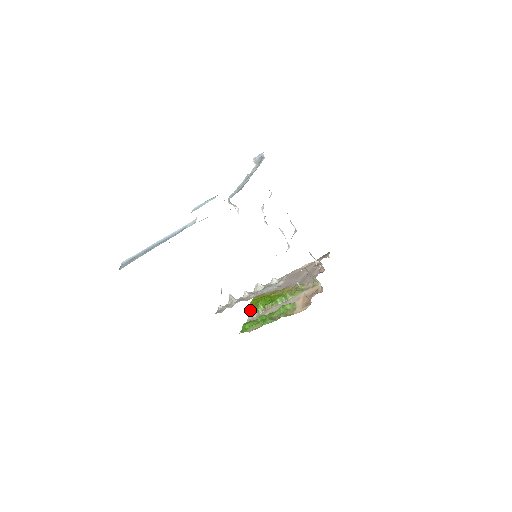
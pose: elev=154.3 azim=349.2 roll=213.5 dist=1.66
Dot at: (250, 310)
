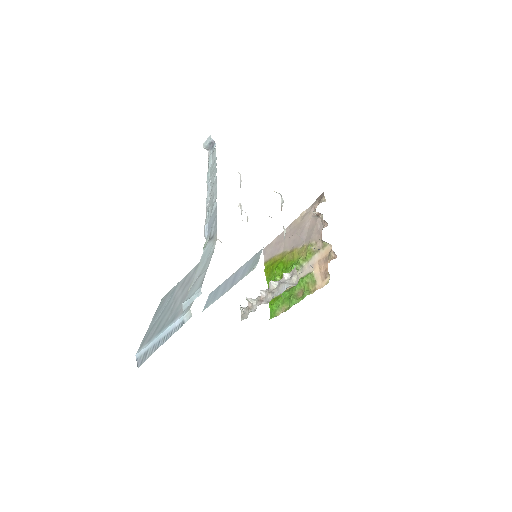
Dot at: (268, 282)
